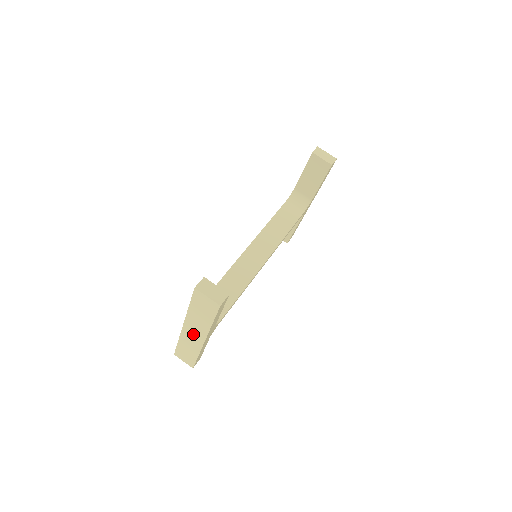
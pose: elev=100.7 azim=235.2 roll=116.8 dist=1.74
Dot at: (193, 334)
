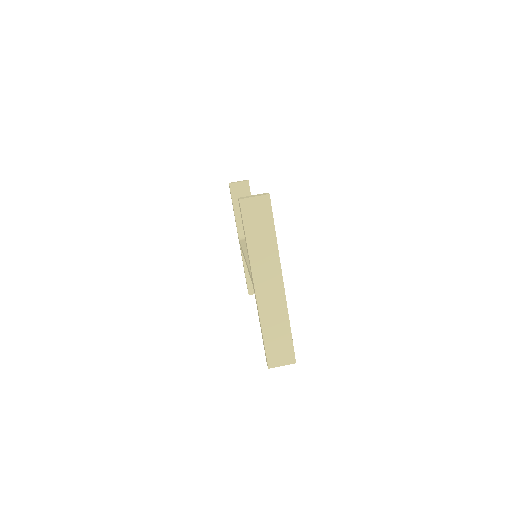
Dot at: (269, 287)
